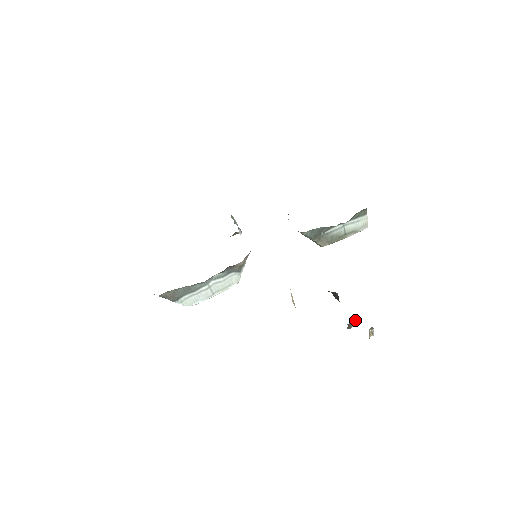
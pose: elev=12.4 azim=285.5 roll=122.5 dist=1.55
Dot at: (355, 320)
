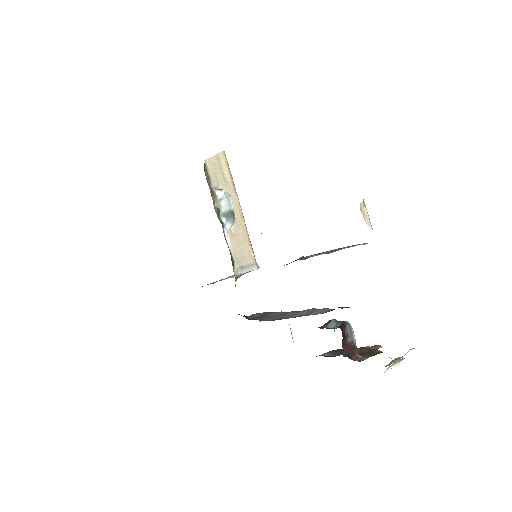
Dot at: occluded
